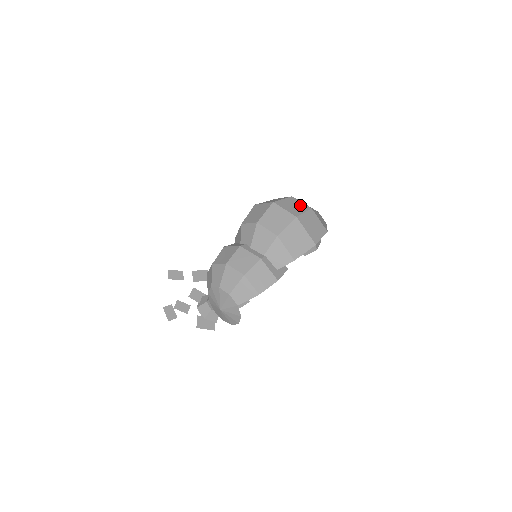
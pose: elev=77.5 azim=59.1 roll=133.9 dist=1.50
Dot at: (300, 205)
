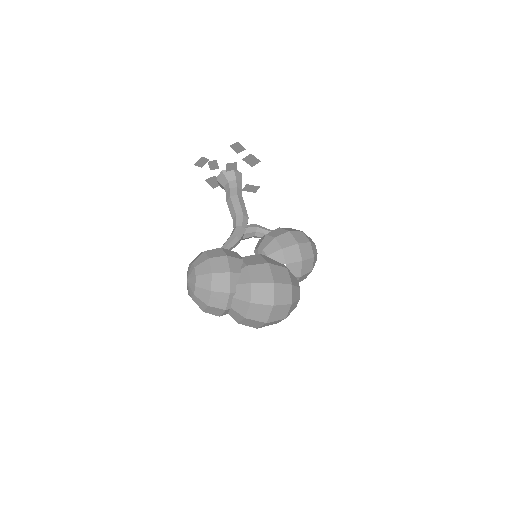
Dot at: (284, 314)
